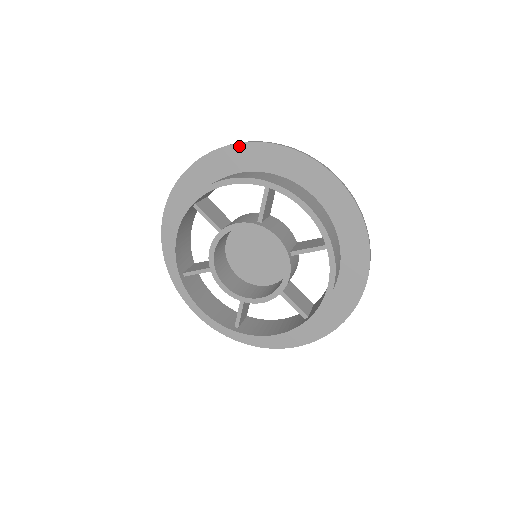
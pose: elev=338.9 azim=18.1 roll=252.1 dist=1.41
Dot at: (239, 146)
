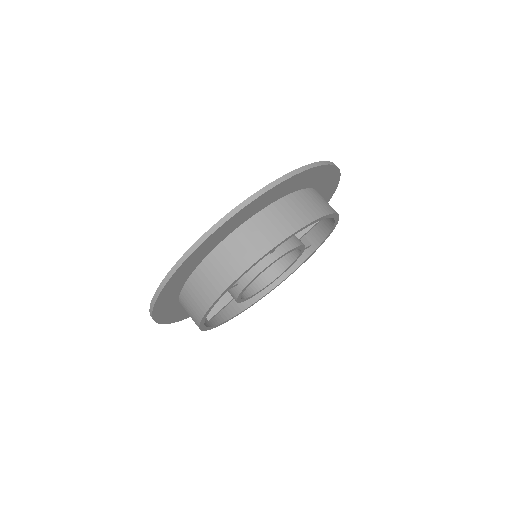
Dot at: (323, 167)
